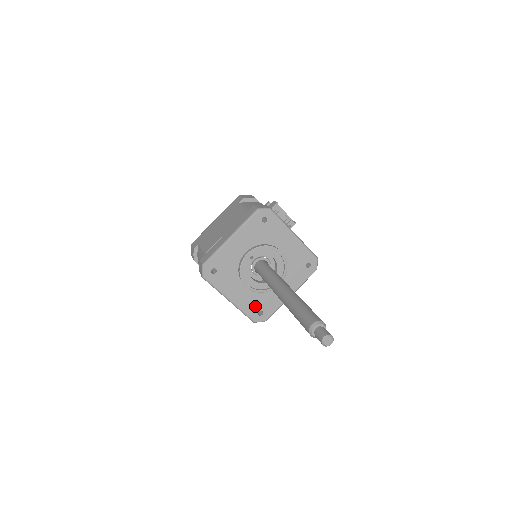
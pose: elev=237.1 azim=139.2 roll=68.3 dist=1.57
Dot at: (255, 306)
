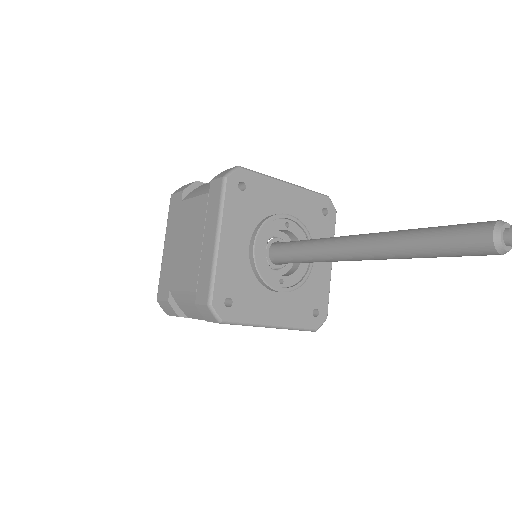
Dot at: (233, 285)
